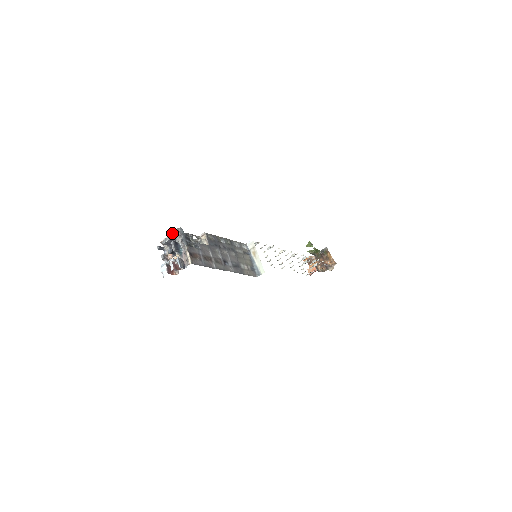
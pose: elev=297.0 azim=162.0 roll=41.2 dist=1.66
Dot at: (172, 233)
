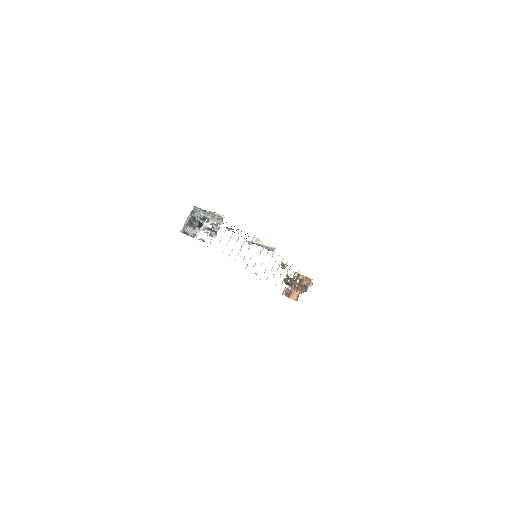
Dot at: occluded
